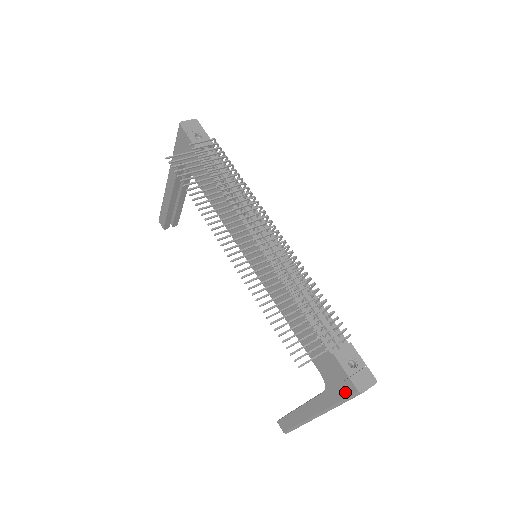
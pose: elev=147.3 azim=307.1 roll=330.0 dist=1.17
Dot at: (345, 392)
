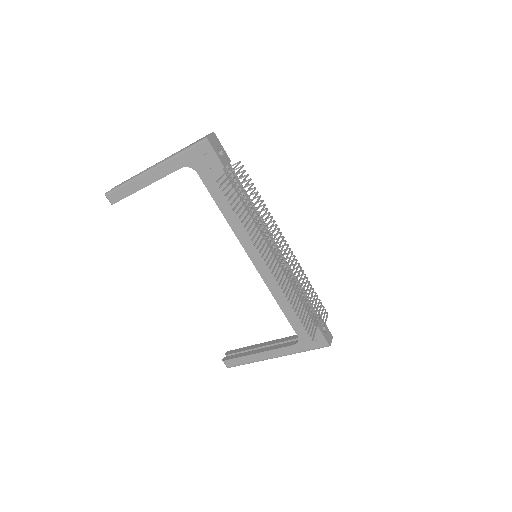
Dot at: (316, 346)
